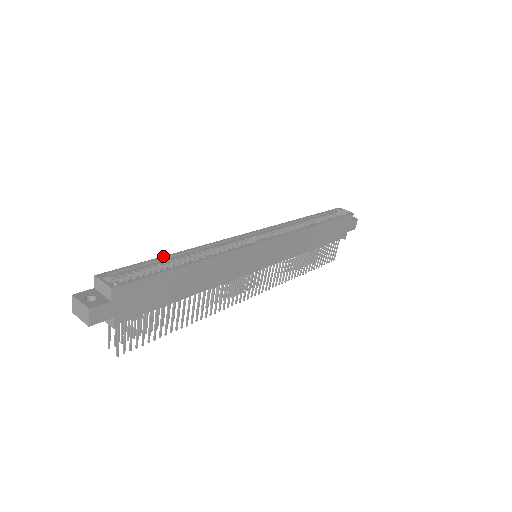
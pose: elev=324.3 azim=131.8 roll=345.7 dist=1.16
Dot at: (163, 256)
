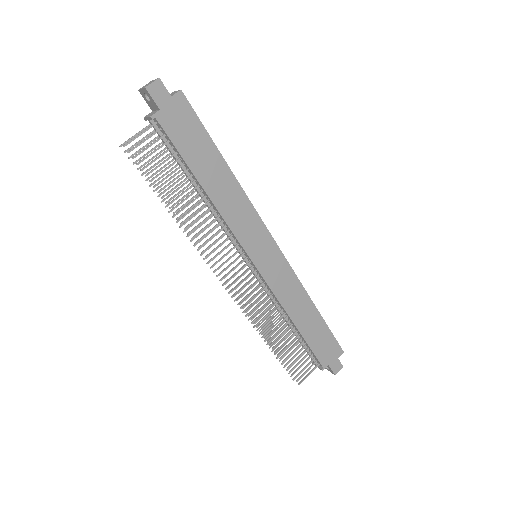
Dot at: occluded
